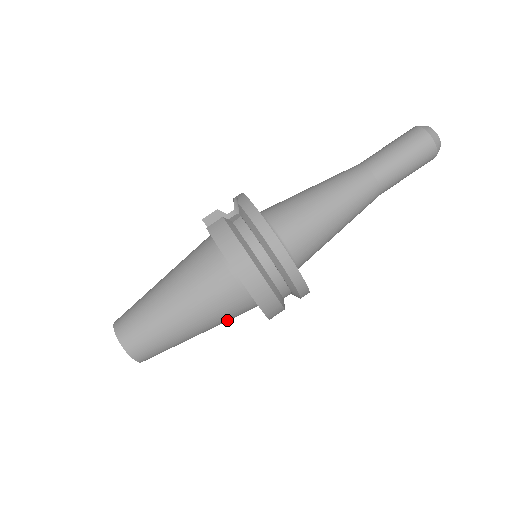
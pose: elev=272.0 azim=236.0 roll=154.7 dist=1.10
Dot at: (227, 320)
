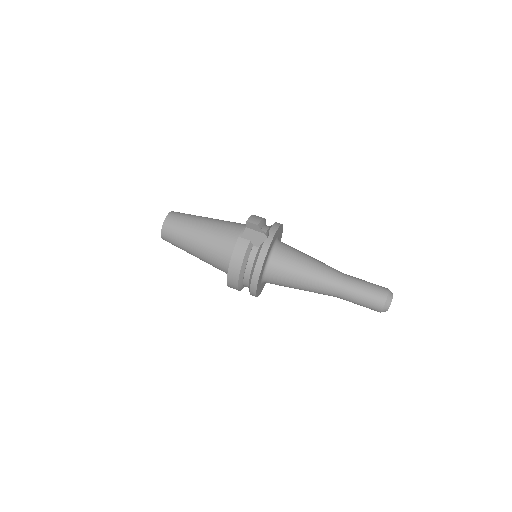
Dot at: occluded
